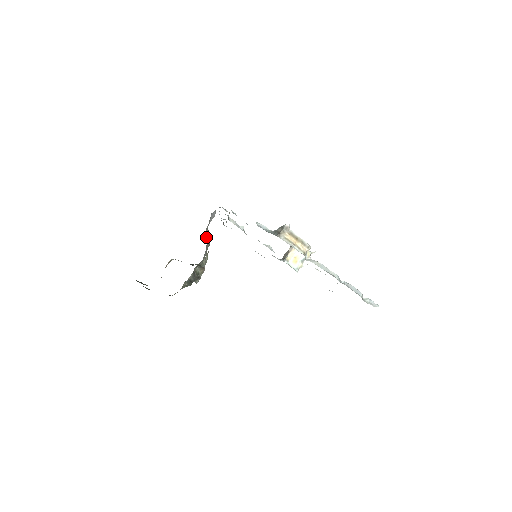
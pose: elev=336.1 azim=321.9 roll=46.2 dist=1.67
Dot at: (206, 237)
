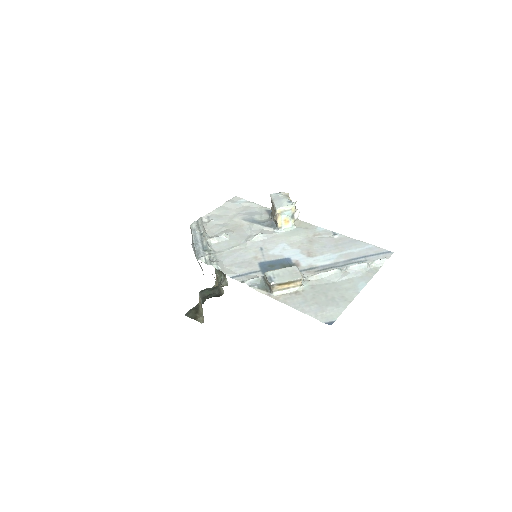
Dot at: occluded
